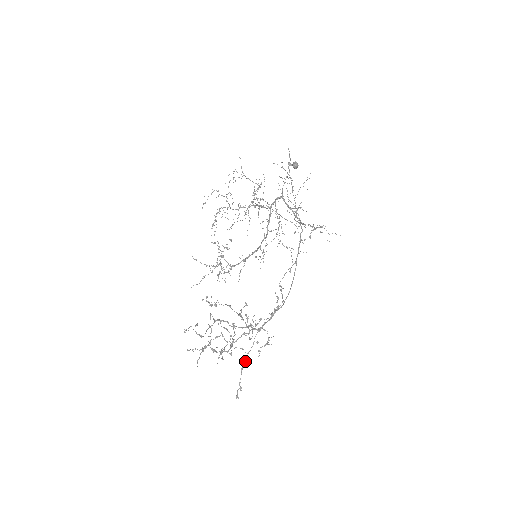
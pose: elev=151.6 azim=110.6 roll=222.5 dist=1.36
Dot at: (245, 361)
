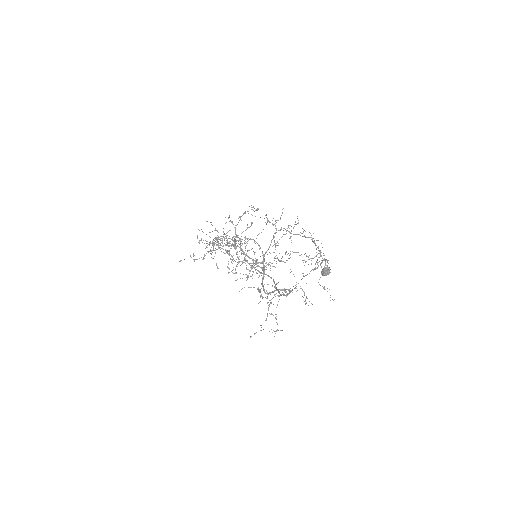
Dot at: occluded
